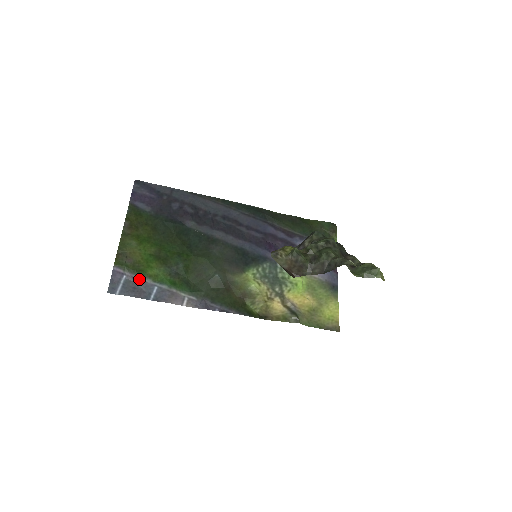
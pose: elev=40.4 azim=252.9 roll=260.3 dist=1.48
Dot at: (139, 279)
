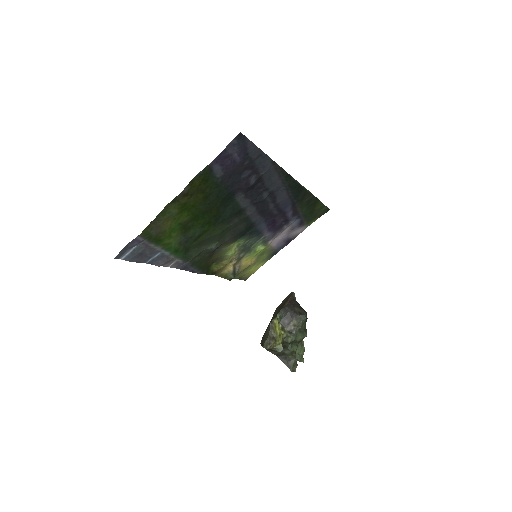
Dot at: (152, 247)
